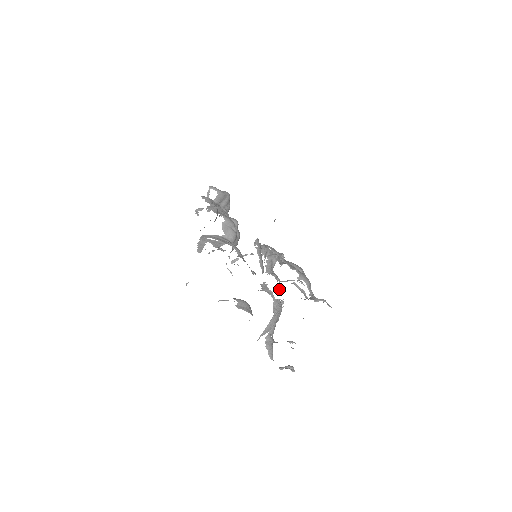
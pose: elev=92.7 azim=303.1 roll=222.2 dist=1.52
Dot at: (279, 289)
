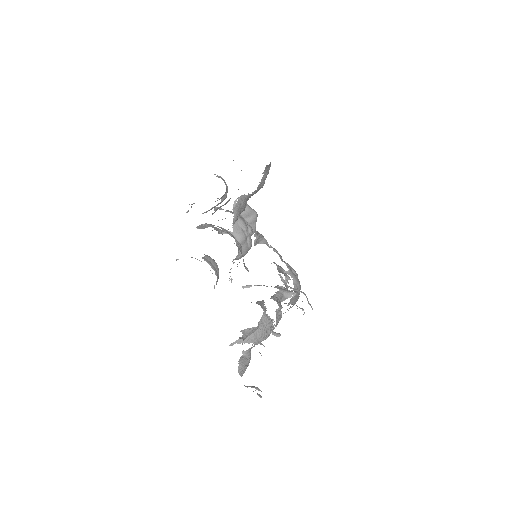
Dot at: (277, 313)
